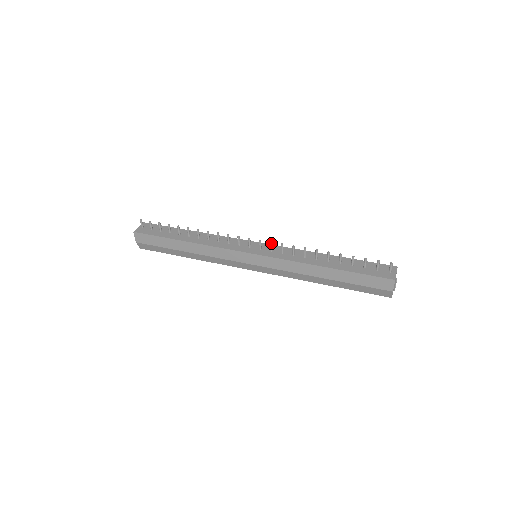
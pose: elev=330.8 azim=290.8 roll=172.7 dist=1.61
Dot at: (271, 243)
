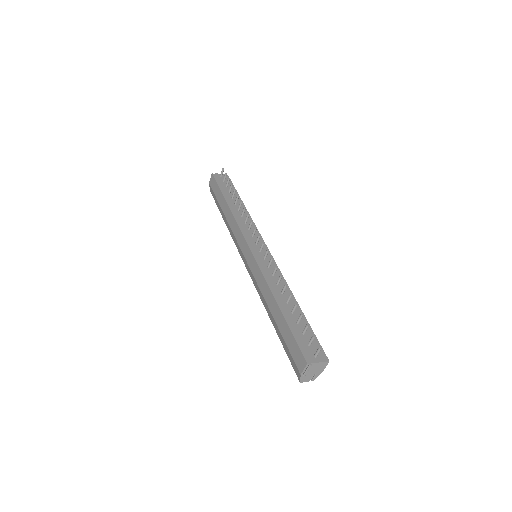
Dot at: (267, 251)
